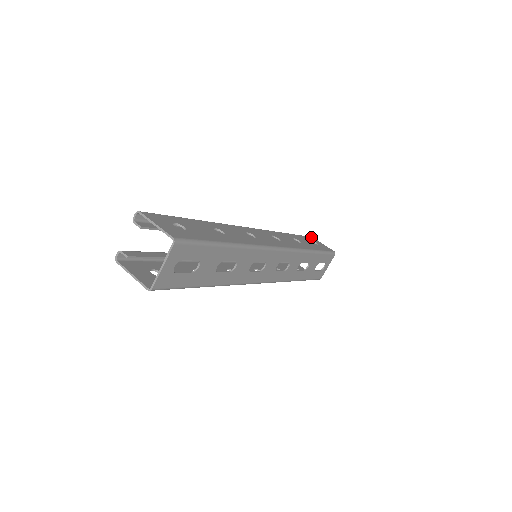
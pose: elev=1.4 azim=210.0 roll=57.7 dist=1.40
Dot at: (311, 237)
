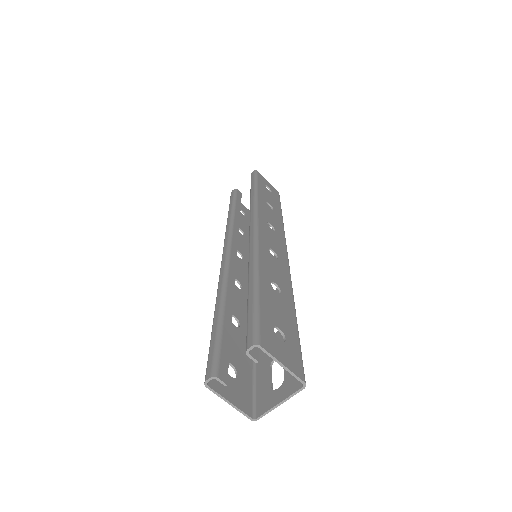
Dot at: (258, 173)
